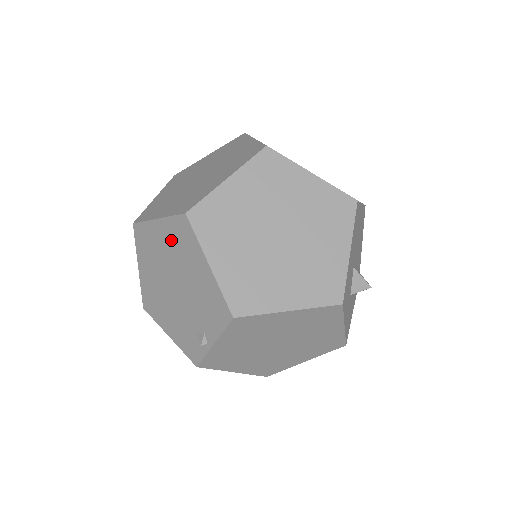
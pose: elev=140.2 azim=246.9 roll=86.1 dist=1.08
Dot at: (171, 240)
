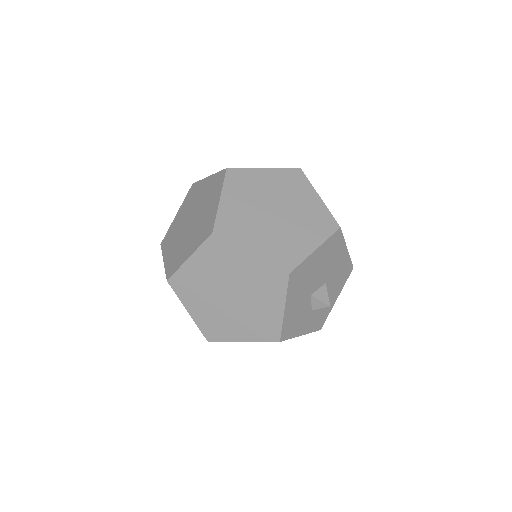
Dot at: occluded
